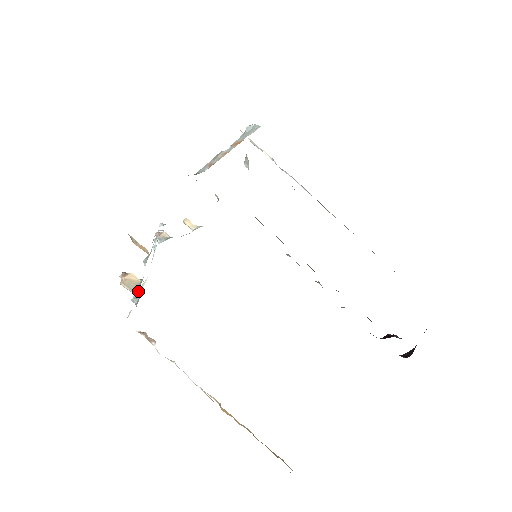
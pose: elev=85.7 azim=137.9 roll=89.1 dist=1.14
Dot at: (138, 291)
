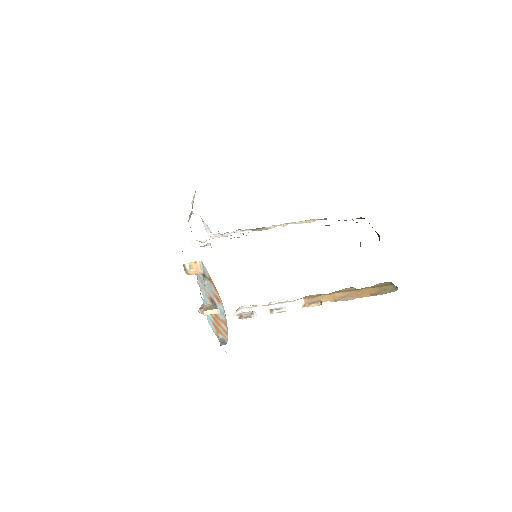
Dot at: (220, 340)
